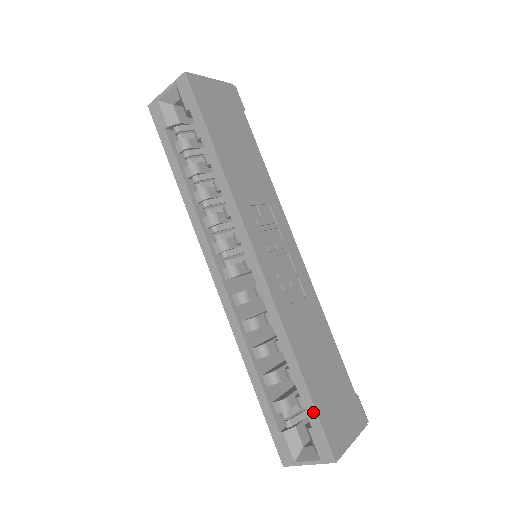
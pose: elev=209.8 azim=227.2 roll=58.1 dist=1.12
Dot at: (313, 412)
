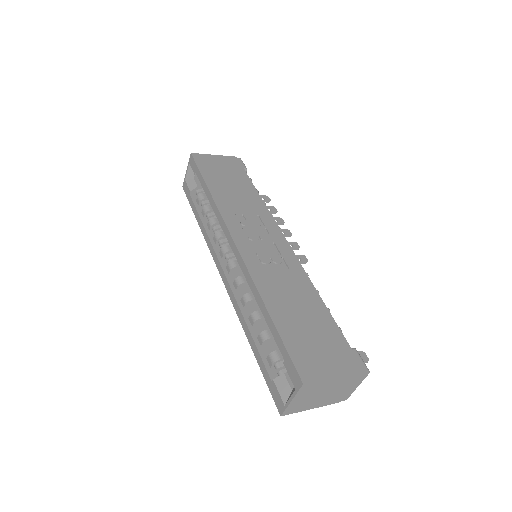
Dot at: (281, 344)
